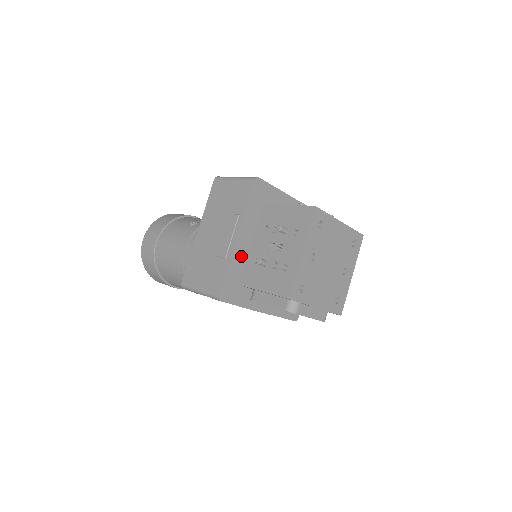
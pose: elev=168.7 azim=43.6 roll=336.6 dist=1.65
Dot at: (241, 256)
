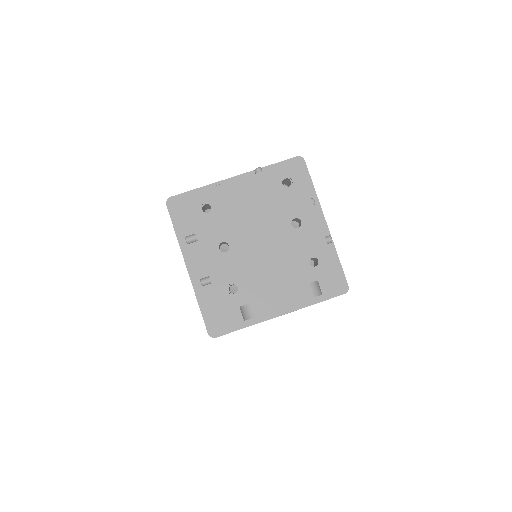
Dot at: occluded
